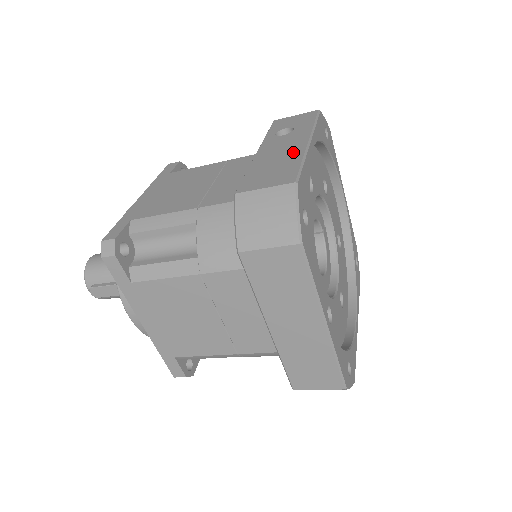
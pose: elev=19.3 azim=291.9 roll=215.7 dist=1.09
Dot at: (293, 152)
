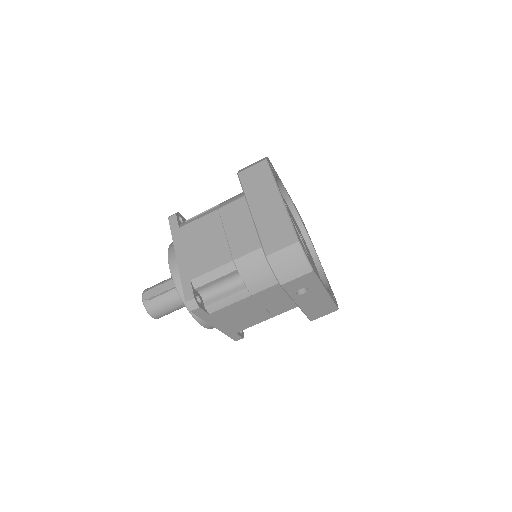
Dot at: occluded
